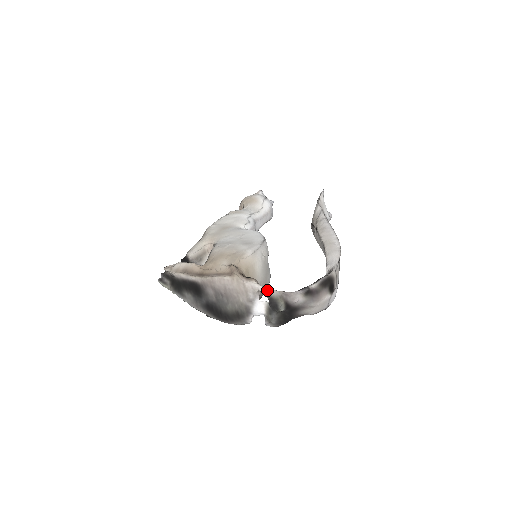
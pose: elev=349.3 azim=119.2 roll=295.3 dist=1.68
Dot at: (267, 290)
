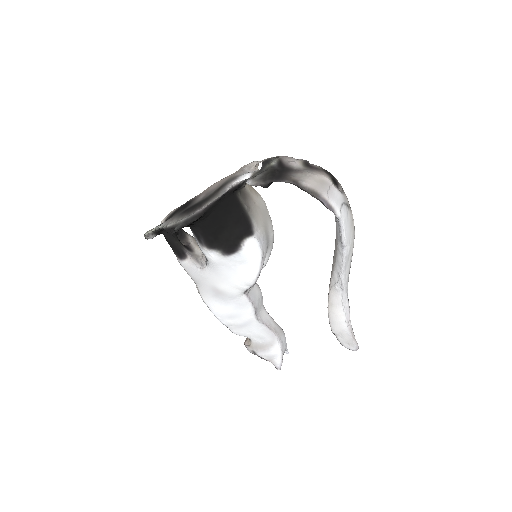
Dot at: (265, 159)
